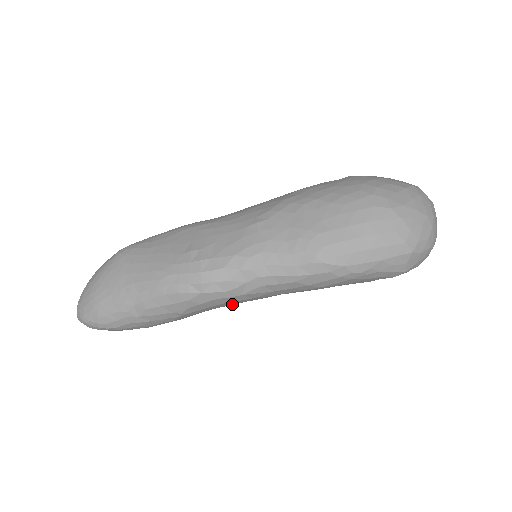
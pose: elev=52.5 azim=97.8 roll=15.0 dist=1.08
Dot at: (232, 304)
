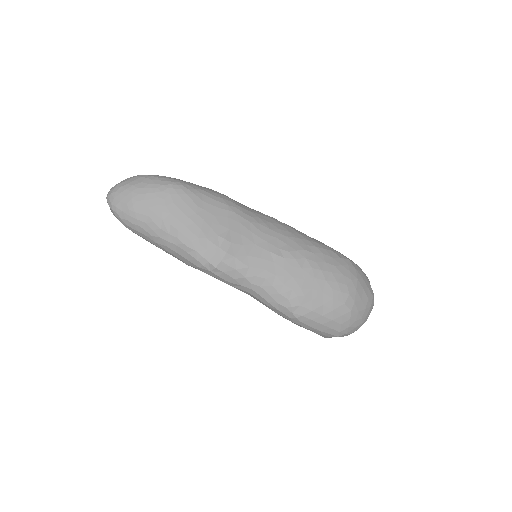
Dot at: occluded
